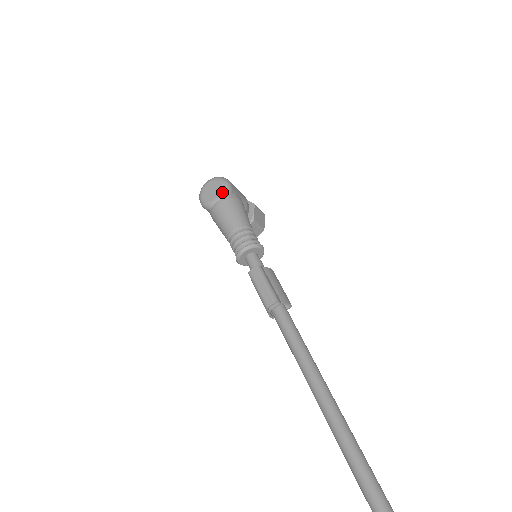
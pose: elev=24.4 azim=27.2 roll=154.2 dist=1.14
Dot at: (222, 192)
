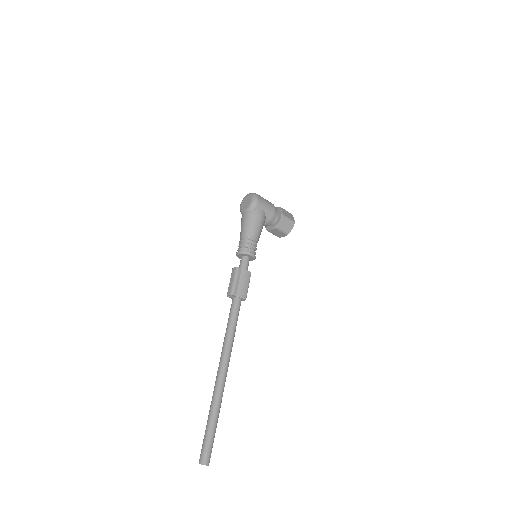
Dot at: (249, 207)
